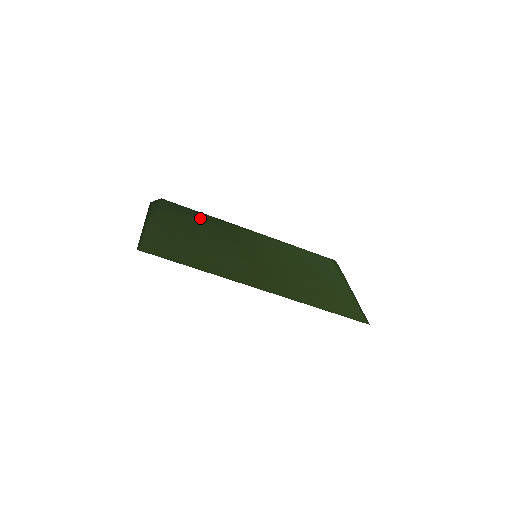
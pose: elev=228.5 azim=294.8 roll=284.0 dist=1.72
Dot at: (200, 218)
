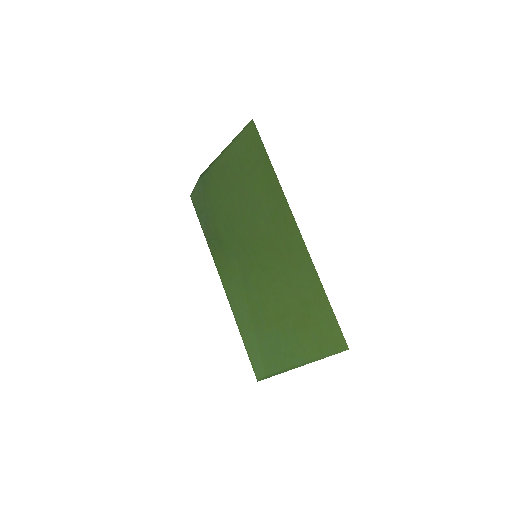
Dot at: (213, 222)
